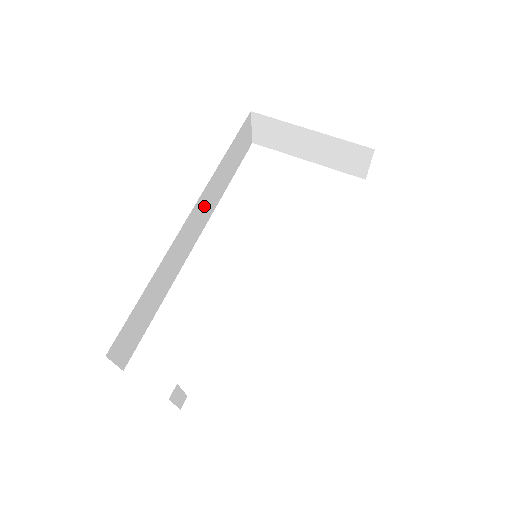
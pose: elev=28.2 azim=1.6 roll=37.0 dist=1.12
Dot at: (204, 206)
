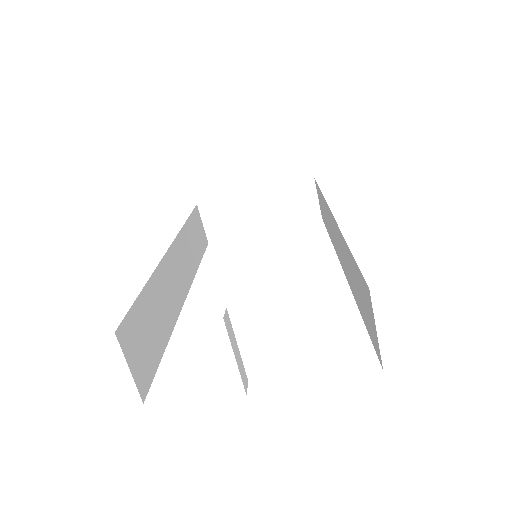
Dot at: (183, 257)
